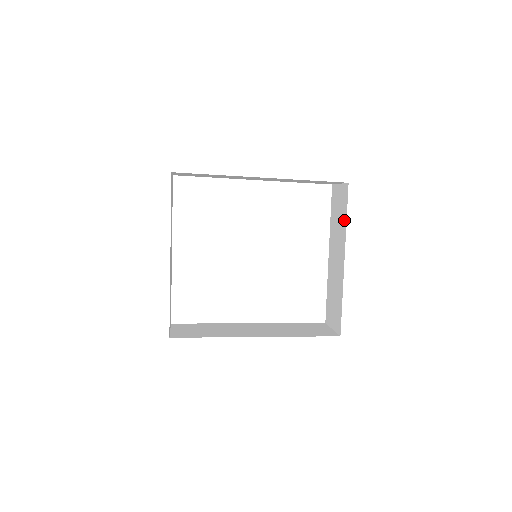
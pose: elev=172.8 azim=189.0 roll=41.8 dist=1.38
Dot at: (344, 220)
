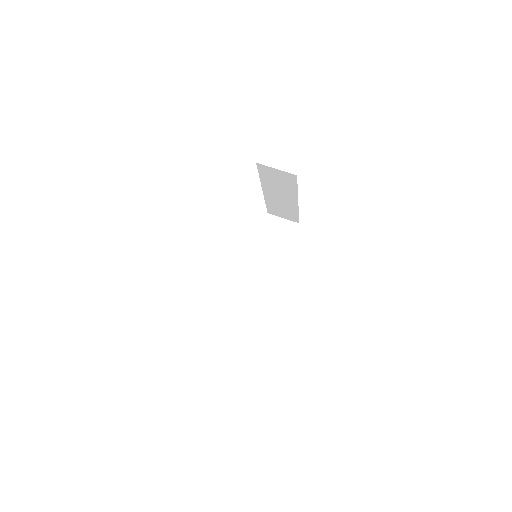
Dot at: (293, 188)
